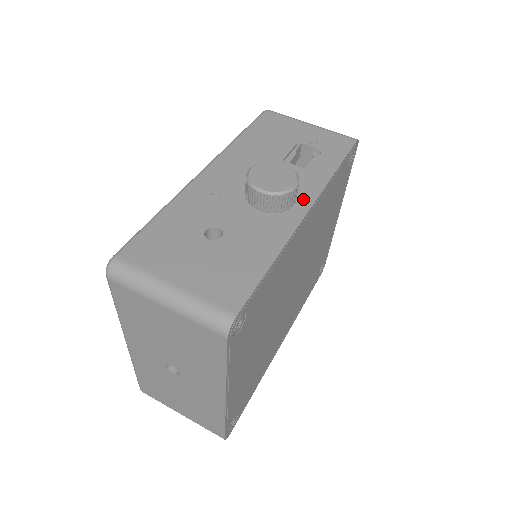
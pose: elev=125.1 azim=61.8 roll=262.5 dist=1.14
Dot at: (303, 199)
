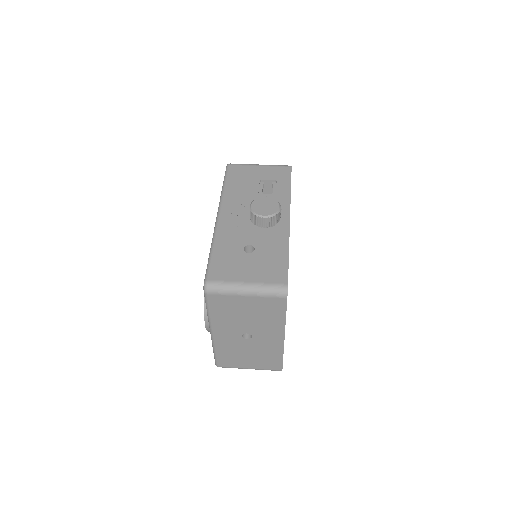
Dot at: (283, 213)
